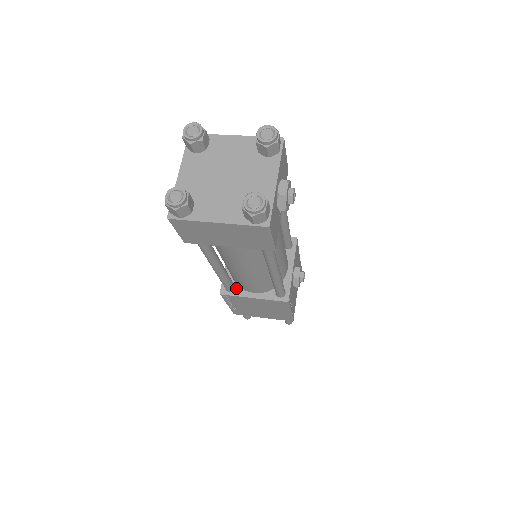
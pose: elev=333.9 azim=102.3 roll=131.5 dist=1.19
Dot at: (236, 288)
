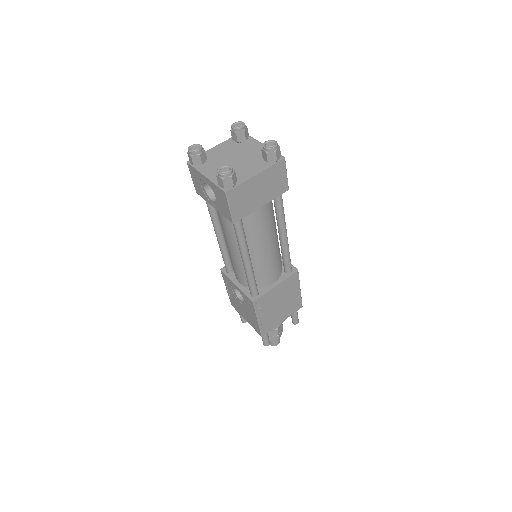
Dot at: (259, 290)
